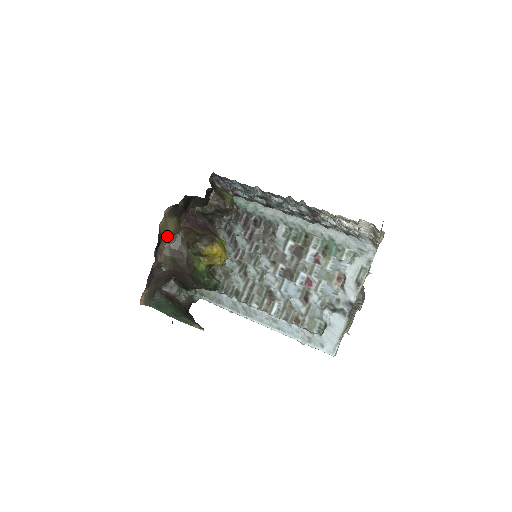
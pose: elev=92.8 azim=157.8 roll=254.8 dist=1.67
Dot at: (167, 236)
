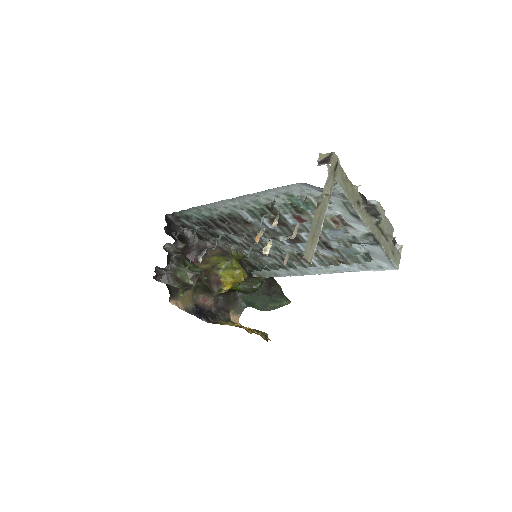
Dot at: (194, 294)
